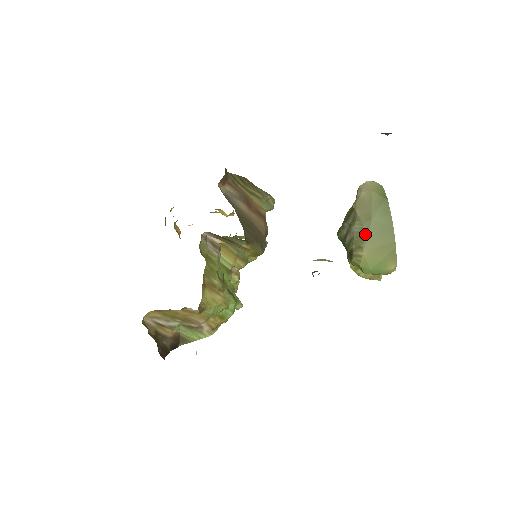
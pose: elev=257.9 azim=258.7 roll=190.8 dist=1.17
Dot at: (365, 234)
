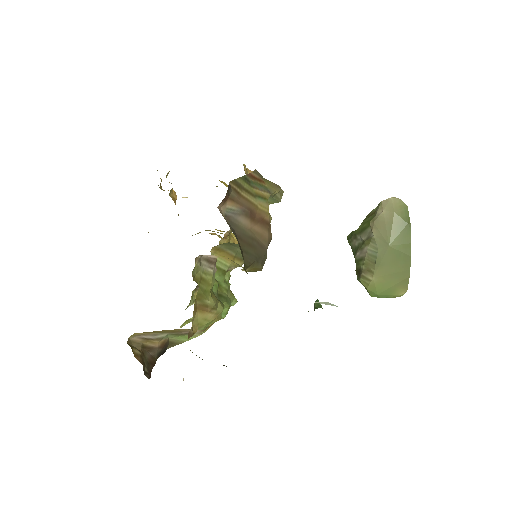
Dot at: (378, 260)
